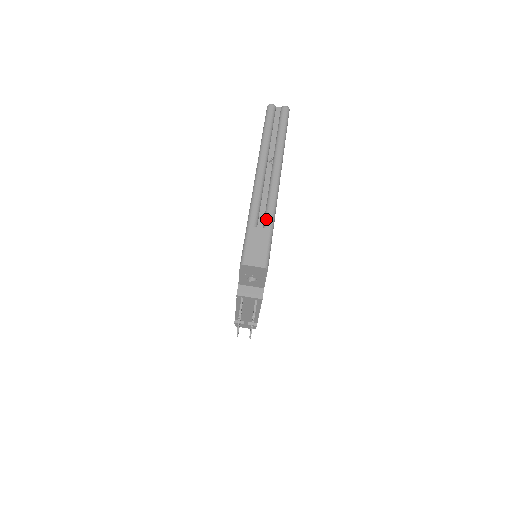
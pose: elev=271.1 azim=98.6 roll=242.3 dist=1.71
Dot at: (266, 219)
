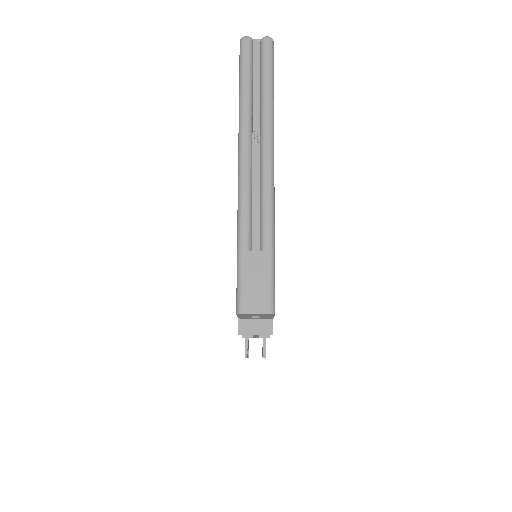
Dot at: (262, 236)
